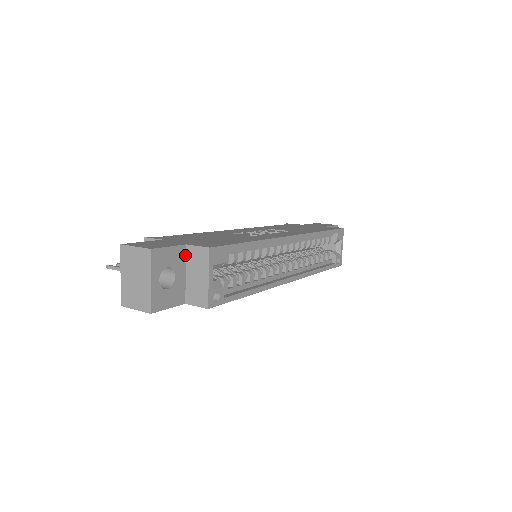
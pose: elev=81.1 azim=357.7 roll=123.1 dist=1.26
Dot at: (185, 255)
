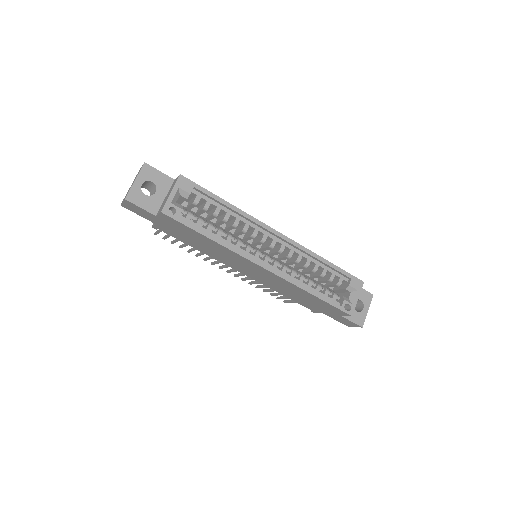
Dot at: (171, 186)
